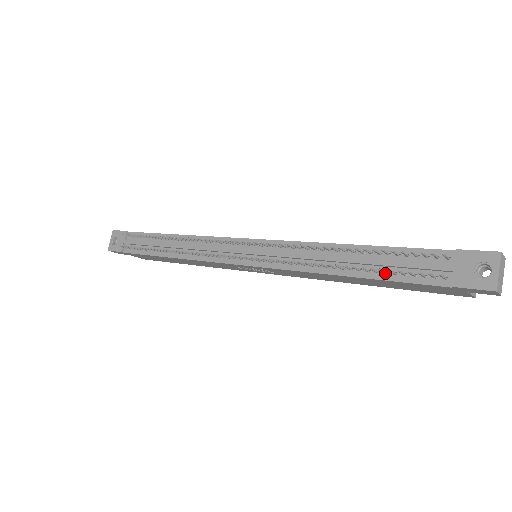
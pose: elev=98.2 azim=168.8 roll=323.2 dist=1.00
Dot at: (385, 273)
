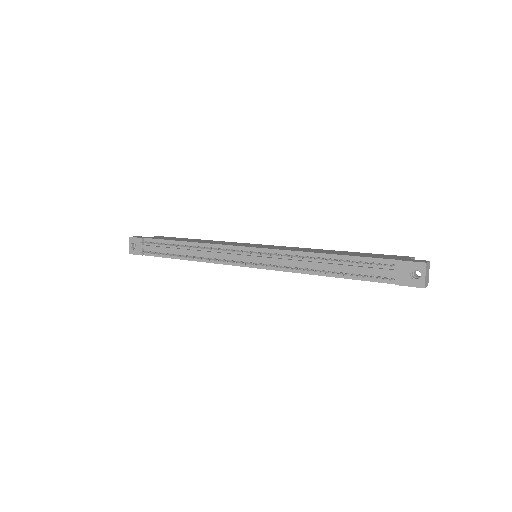
Dot at: (353, 275)
